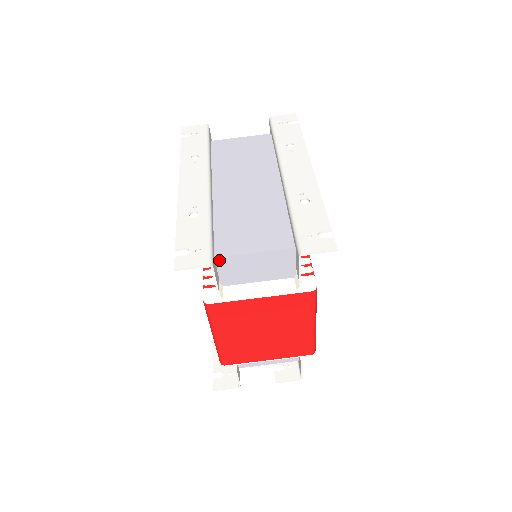
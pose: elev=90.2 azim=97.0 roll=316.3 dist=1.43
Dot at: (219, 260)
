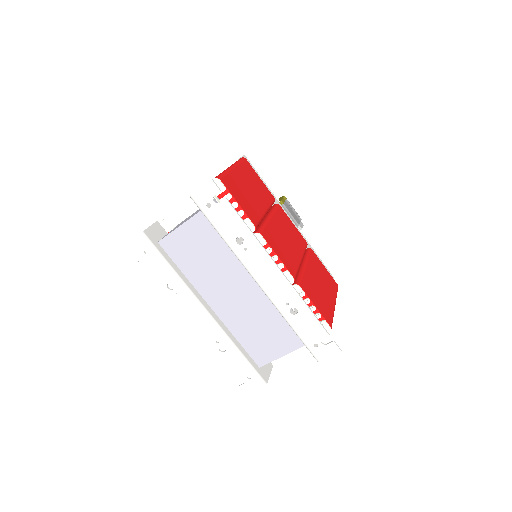
Dot at: (262, 364)
